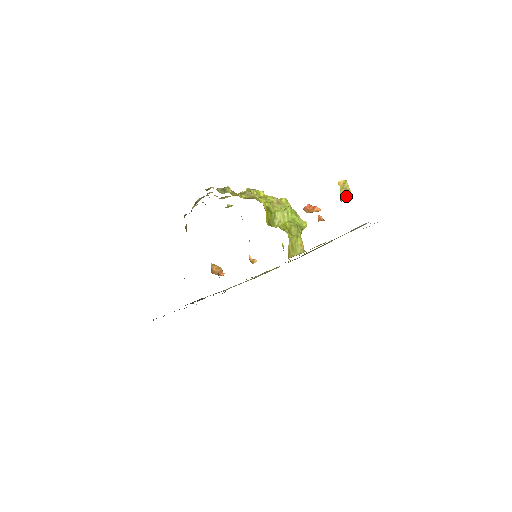
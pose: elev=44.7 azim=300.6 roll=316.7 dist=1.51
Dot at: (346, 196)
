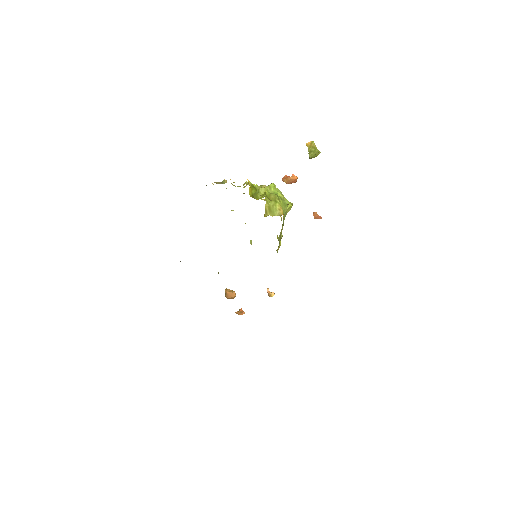
Dot at: (313, 152)
